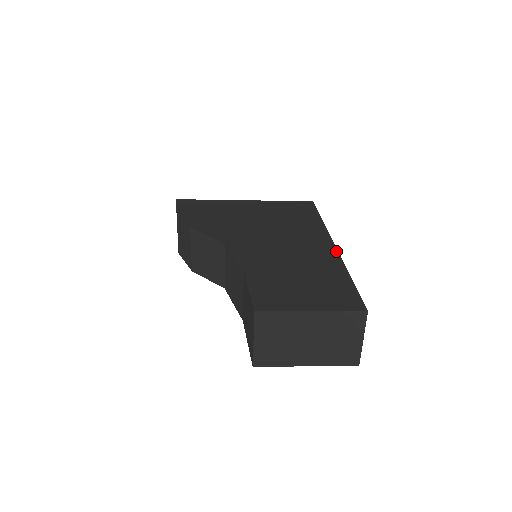
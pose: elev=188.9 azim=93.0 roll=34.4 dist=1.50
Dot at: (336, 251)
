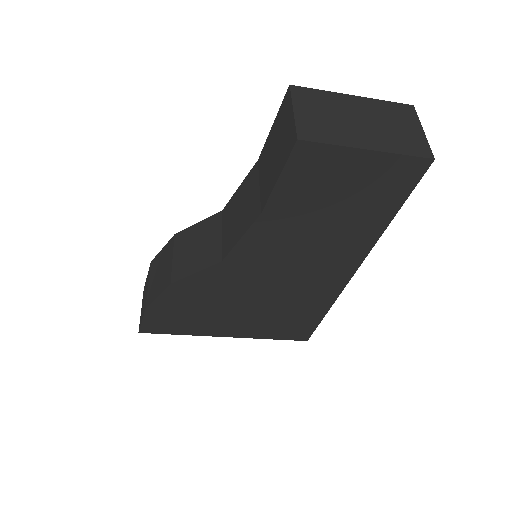
Dot at: occluded
